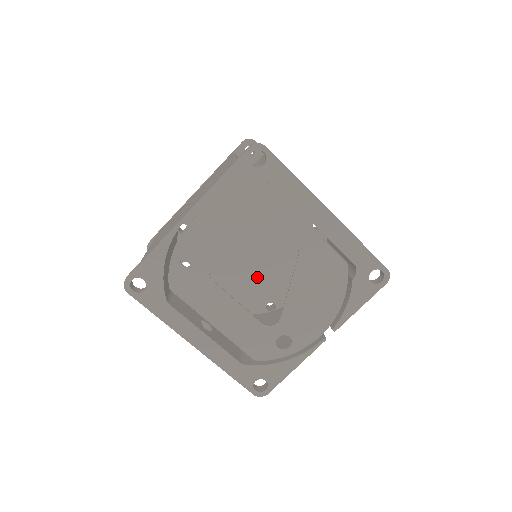
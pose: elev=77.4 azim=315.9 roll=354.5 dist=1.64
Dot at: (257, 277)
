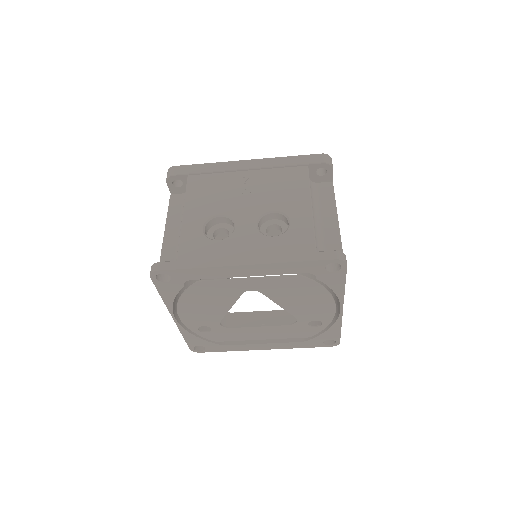
Dot at: occluded
